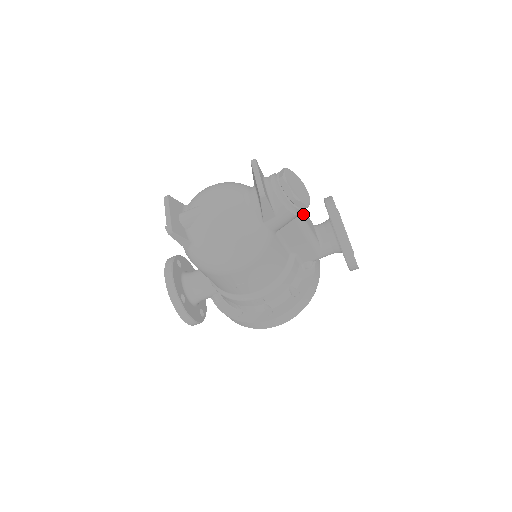
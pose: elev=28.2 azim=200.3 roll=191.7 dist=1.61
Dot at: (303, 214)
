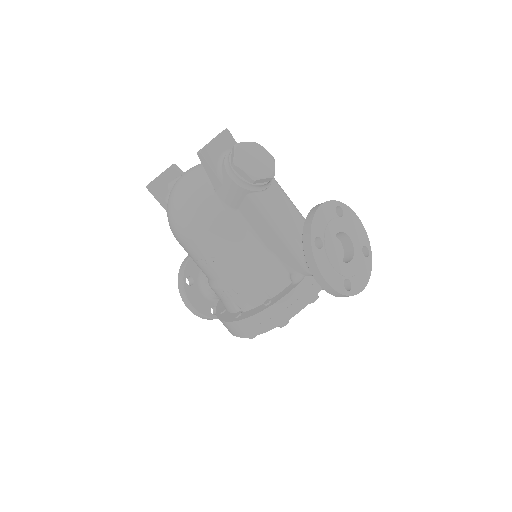
Dot at: (271, 199)
